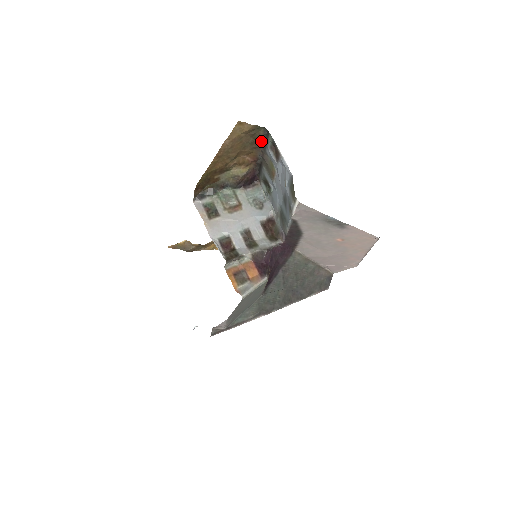
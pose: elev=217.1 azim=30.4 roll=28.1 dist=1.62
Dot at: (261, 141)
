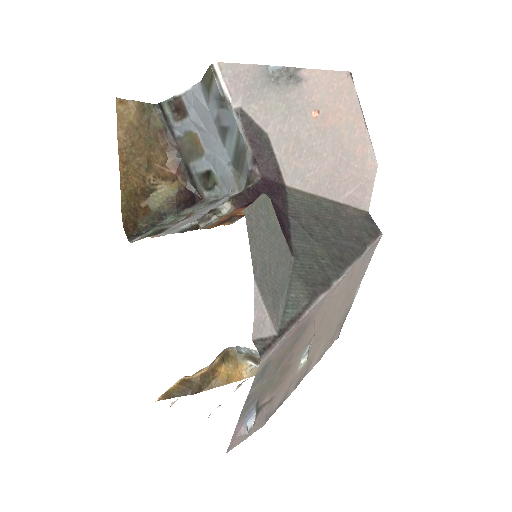
Dot at: (164, 131)
